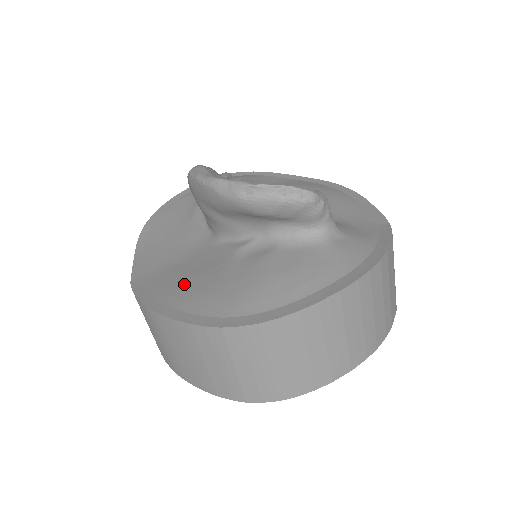
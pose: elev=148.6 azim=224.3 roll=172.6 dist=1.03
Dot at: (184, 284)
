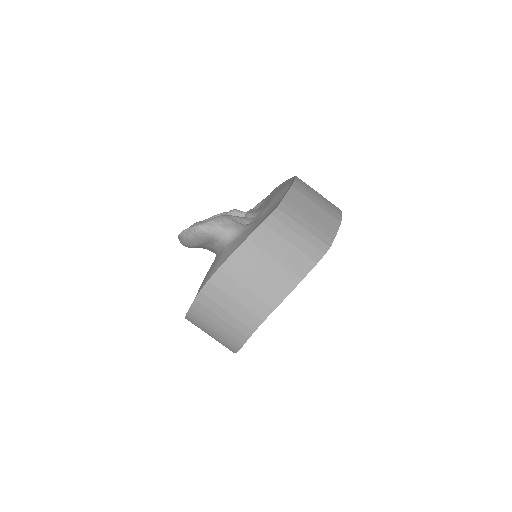
Dot at: occluded
